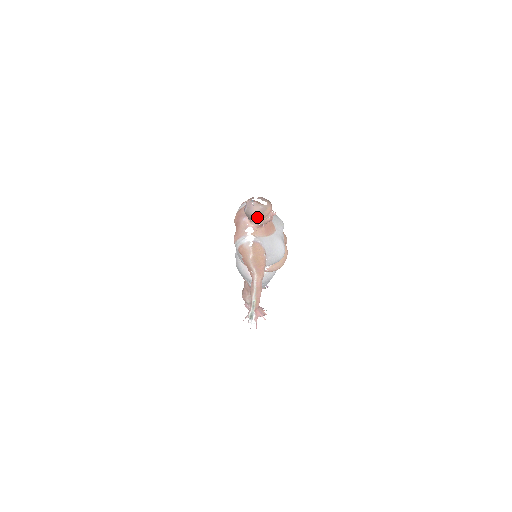
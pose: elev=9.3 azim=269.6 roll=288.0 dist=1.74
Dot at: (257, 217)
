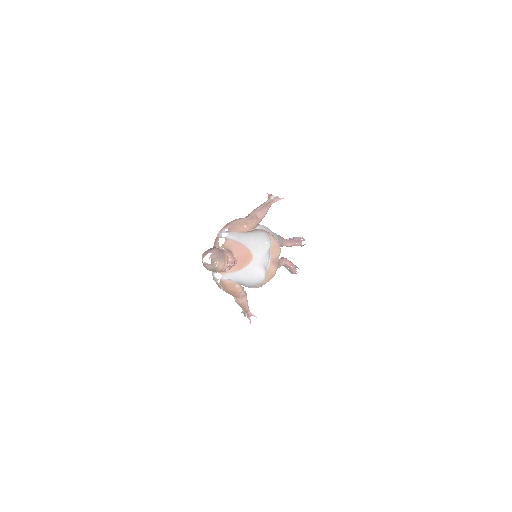
Dot at: (212, 271)
